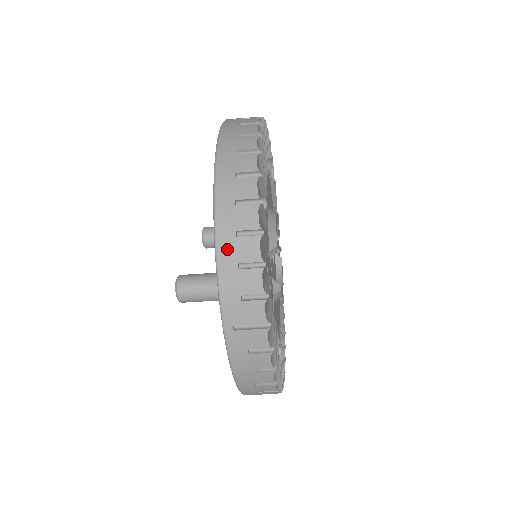
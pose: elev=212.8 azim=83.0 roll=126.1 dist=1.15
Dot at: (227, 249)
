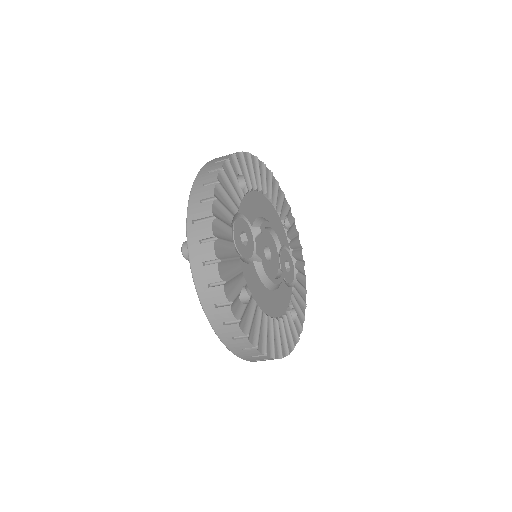
Dot at: (200, 179)
